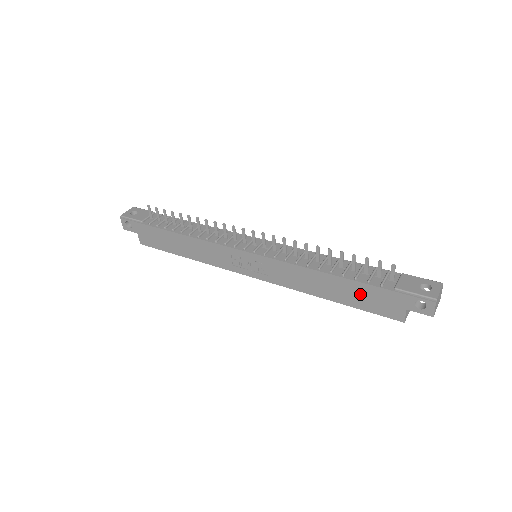
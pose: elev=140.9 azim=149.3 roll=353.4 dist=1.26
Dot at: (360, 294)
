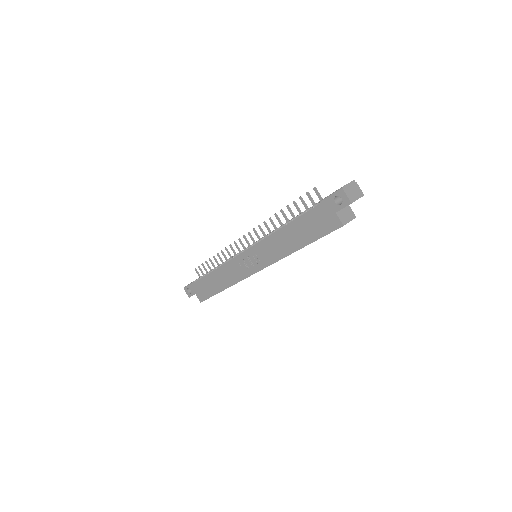
Dot at: (308, 226)
